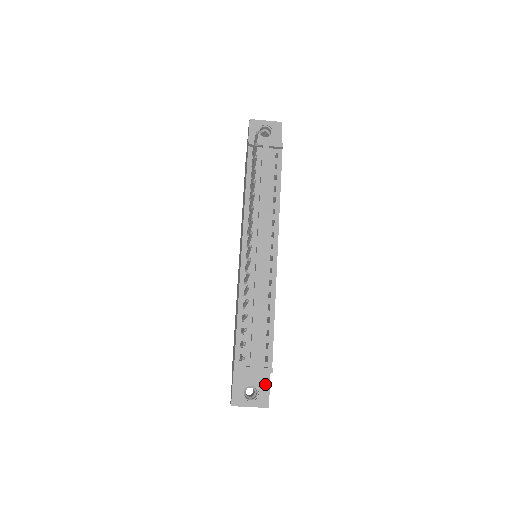
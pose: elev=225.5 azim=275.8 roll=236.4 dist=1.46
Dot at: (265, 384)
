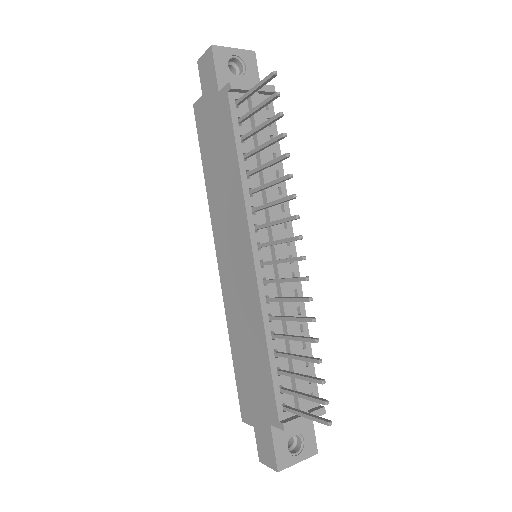
Dot at: (308, 426)
